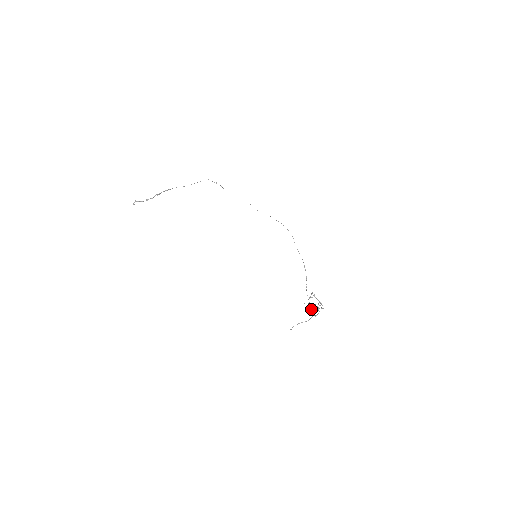
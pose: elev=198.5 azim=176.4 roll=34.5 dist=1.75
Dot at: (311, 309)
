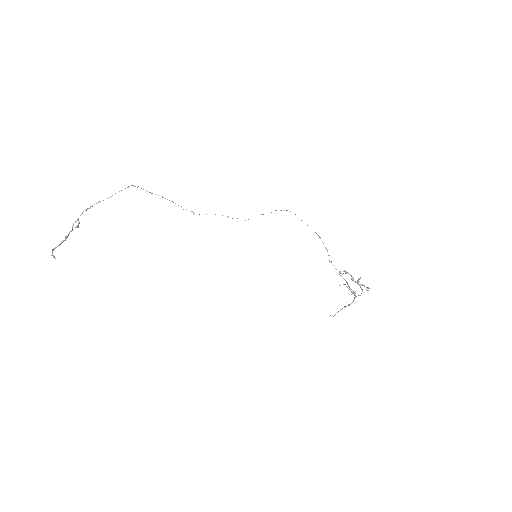
Dot at: (348, 285)
